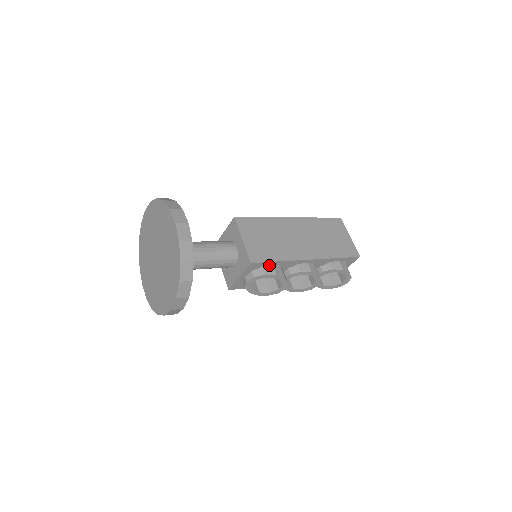
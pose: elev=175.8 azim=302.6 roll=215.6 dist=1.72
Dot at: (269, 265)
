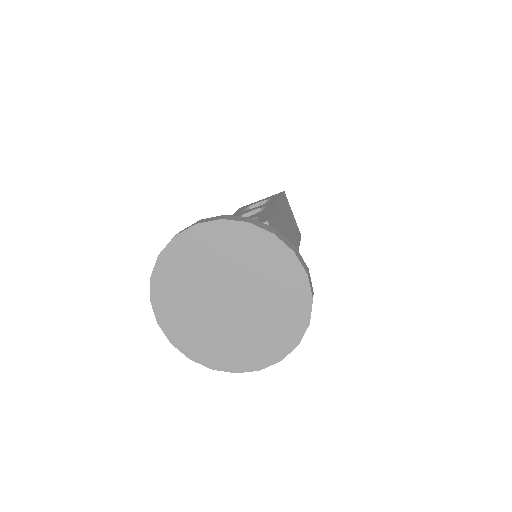
Dot at: occluded
